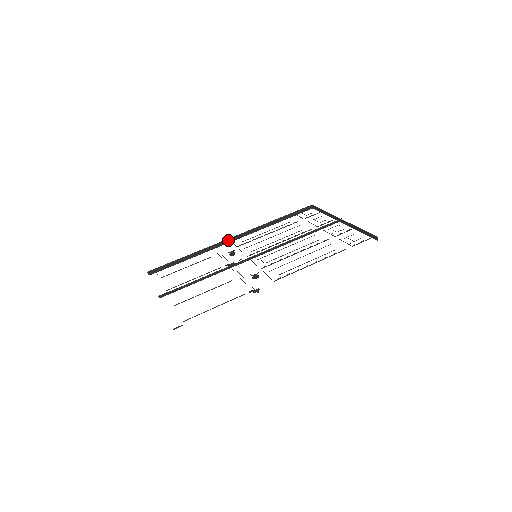
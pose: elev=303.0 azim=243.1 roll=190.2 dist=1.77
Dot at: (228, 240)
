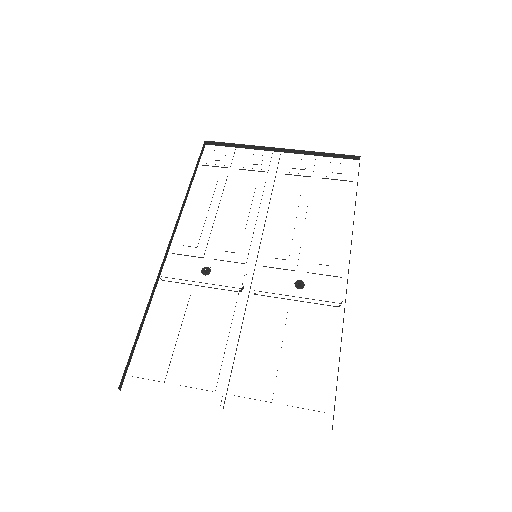
Dot at: (165, 254)
